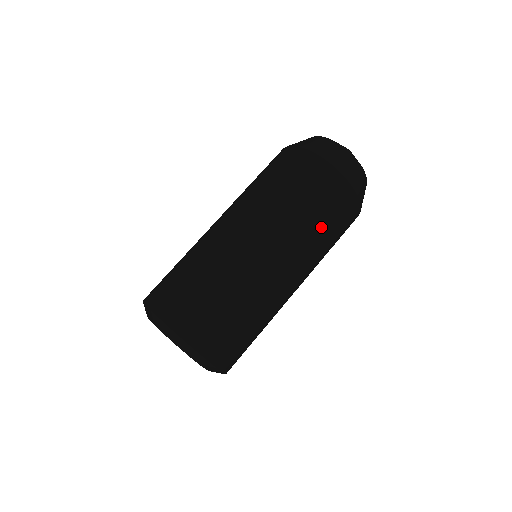
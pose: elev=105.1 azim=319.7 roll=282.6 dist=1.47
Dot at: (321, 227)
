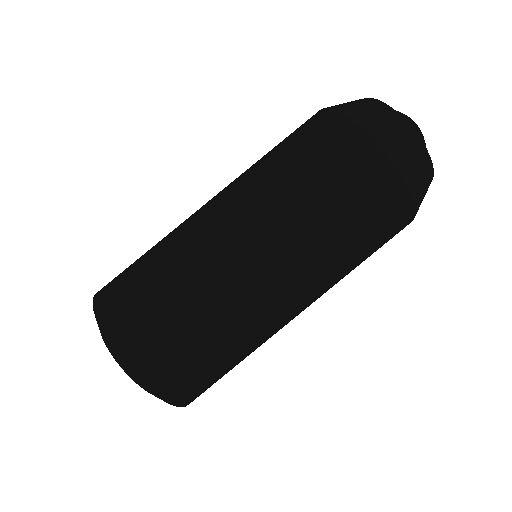
Dot at: (317, 198)
